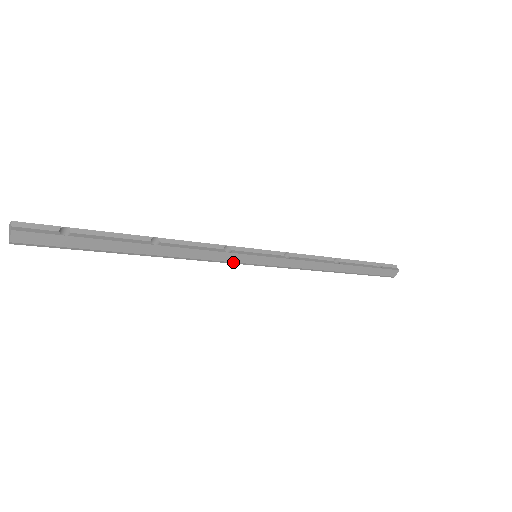
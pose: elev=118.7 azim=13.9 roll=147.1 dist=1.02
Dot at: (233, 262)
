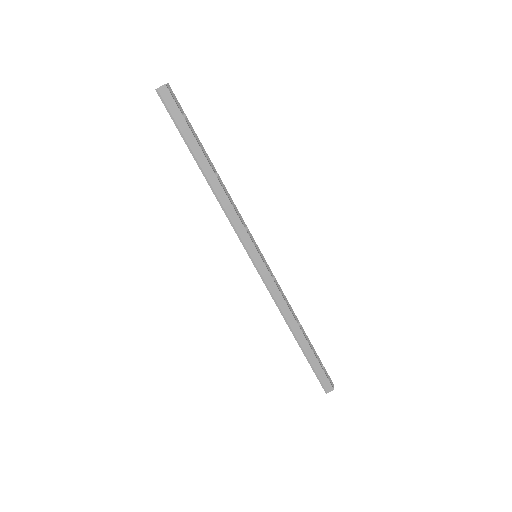
Dot at: (242, 240)
